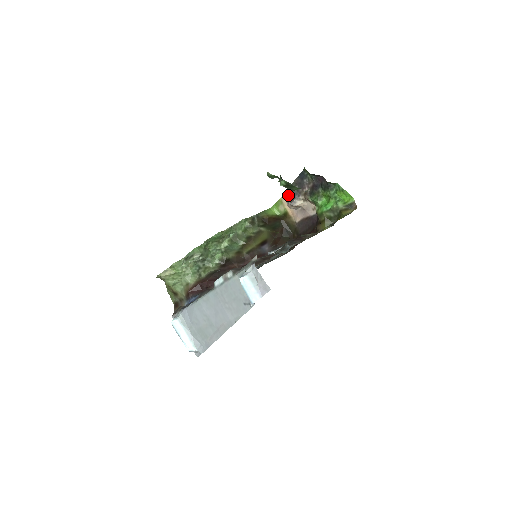
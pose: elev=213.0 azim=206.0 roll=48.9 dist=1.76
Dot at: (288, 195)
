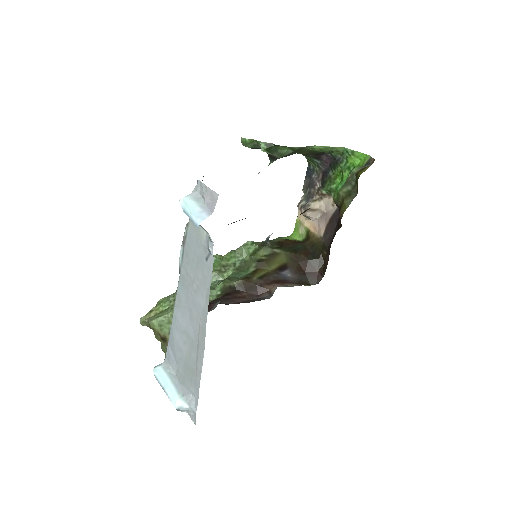
Dot at: (300, 202)
